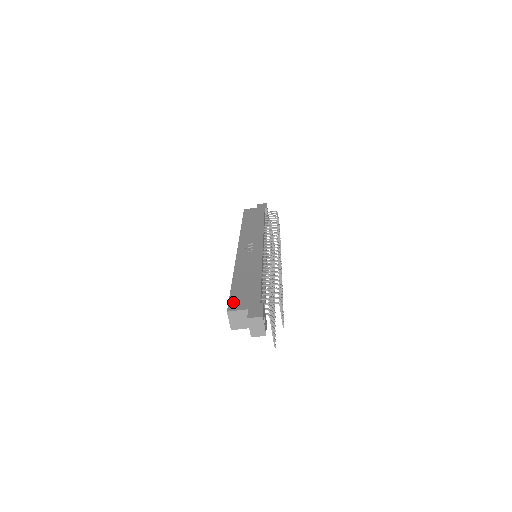
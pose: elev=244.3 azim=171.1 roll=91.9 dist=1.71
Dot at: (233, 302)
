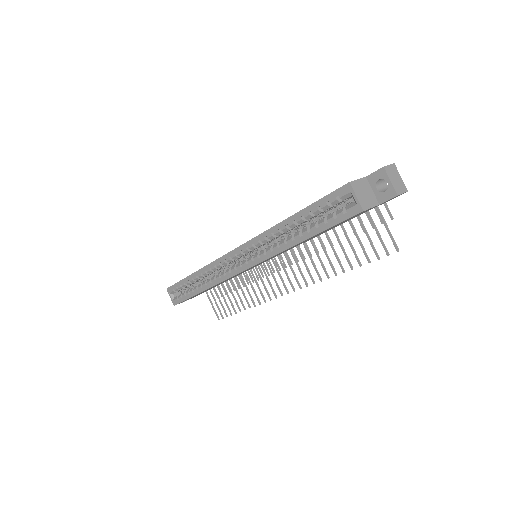
Dot at: (337, 190)
